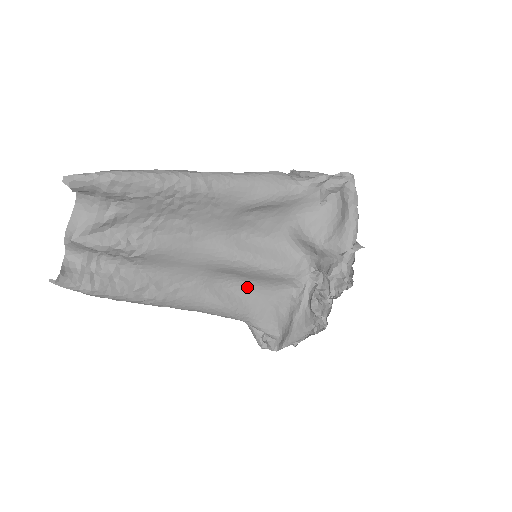
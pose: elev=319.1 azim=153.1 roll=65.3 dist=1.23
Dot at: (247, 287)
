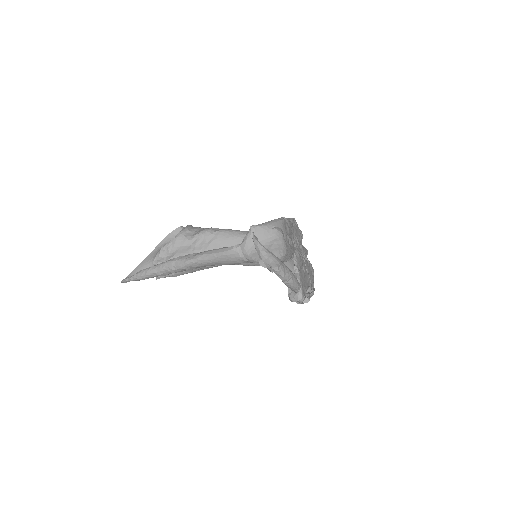
Dot at: occluded
